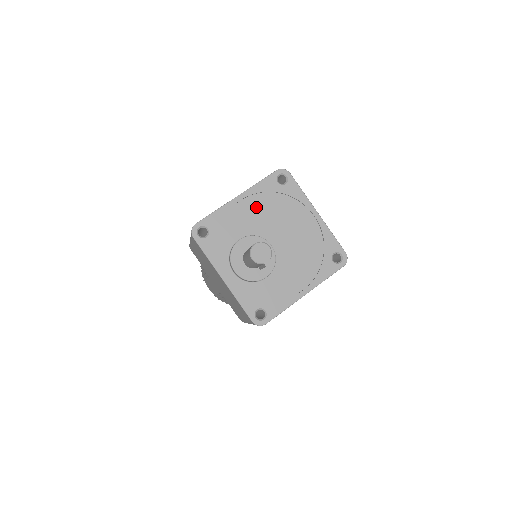
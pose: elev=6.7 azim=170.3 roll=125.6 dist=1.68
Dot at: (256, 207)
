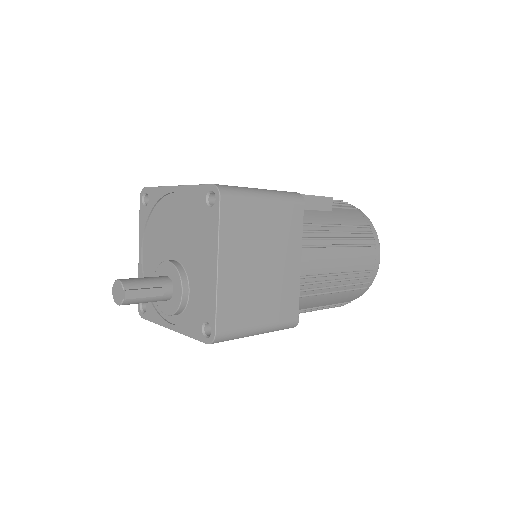
Dot at: (150, 244)
